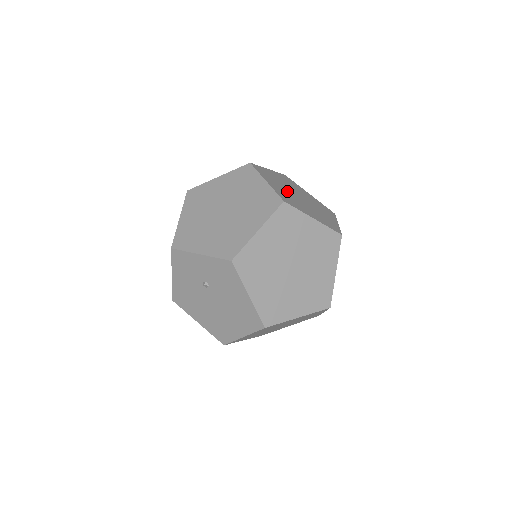
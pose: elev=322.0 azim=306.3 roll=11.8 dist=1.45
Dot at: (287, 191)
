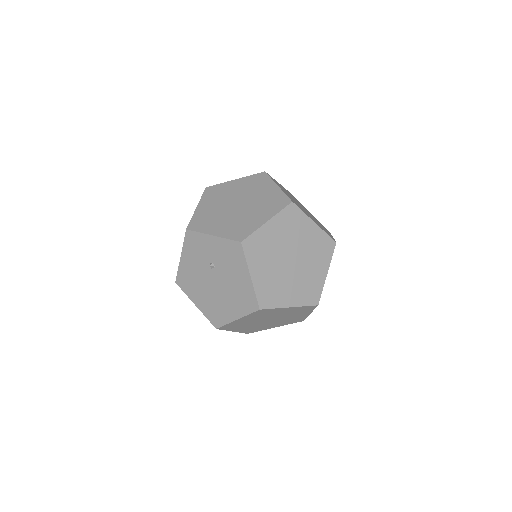
Dot at: (293, 199)
